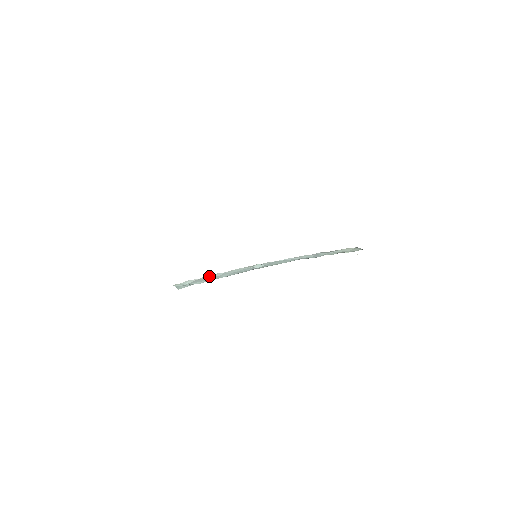
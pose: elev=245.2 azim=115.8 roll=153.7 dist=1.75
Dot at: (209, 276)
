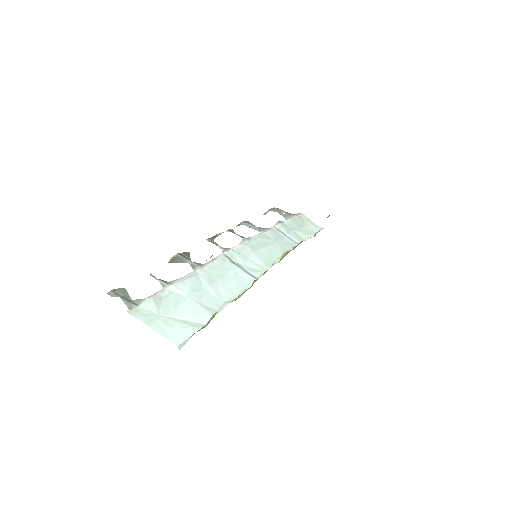
Dot at: (185, 288)
